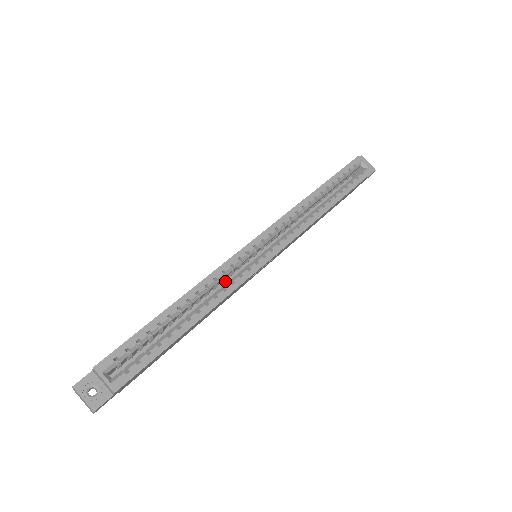
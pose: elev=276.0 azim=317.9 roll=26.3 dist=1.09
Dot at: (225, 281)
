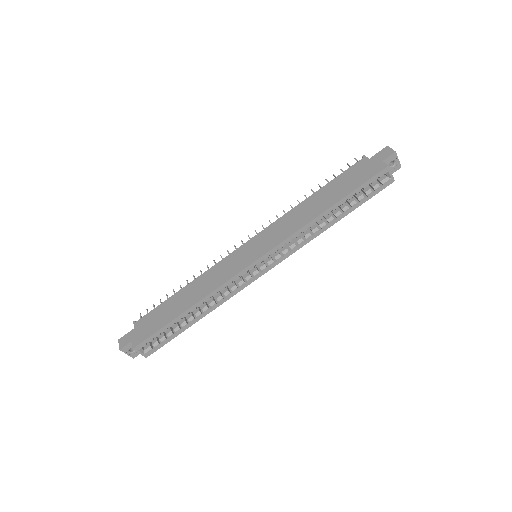
Dot at: occluded
